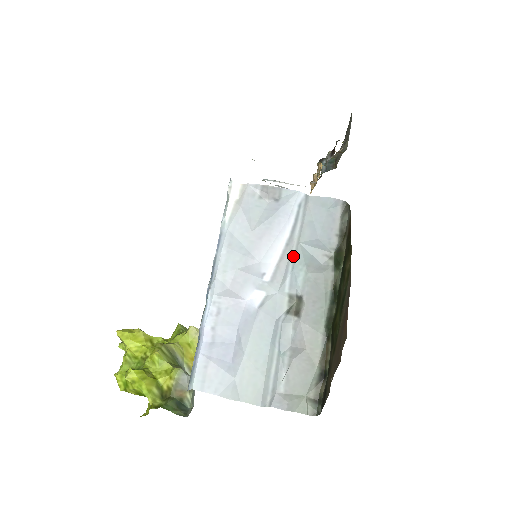
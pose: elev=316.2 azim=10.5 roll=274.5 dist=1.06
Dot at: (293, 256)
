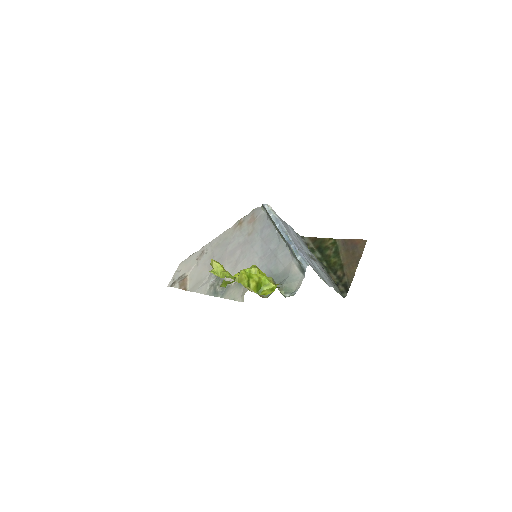
Dot at: (300, 241)
